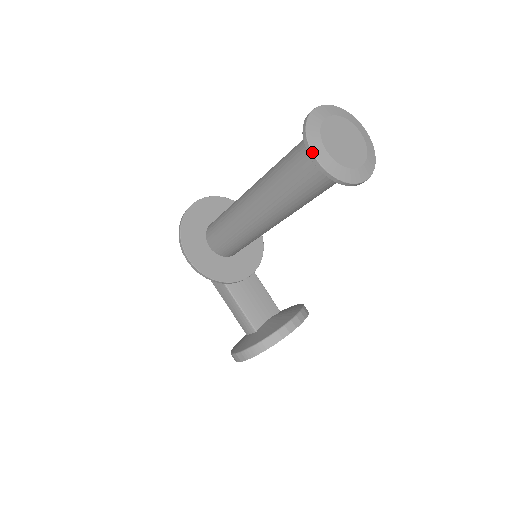
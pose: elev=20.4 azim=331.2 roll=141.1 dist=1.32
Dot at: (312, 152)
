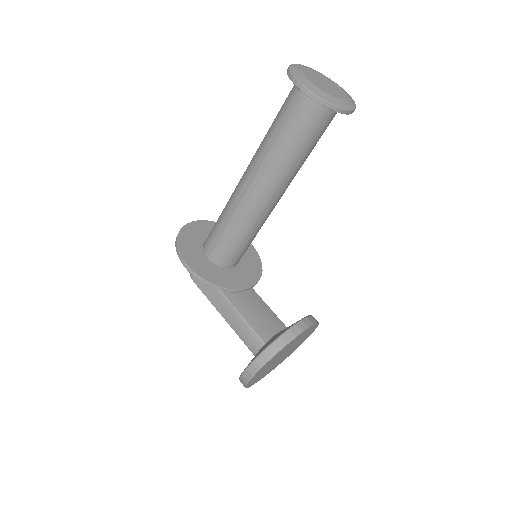
Dot at: (298, 81)
